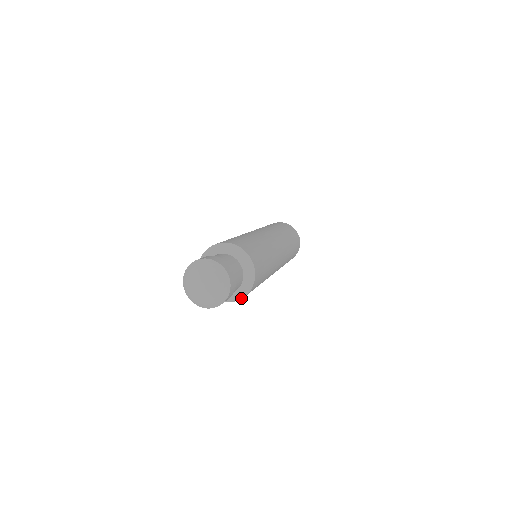
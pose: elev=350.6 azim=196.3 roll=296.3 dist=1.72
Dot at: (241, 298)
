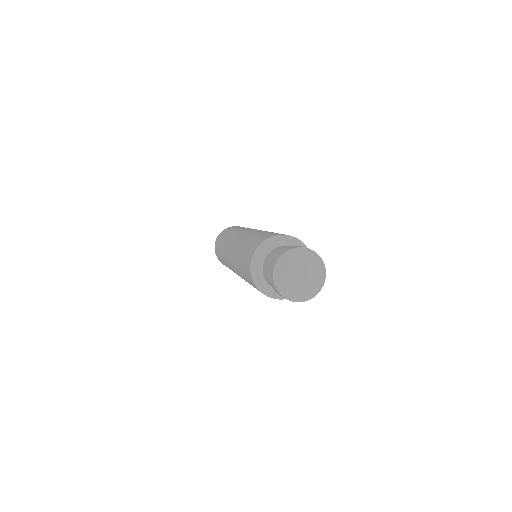
Dot at: (276, 298)
